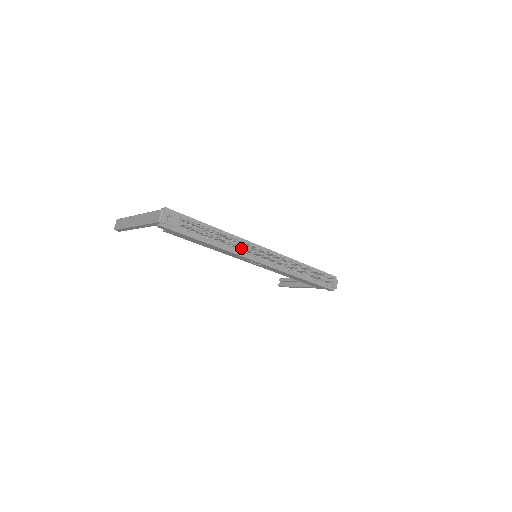
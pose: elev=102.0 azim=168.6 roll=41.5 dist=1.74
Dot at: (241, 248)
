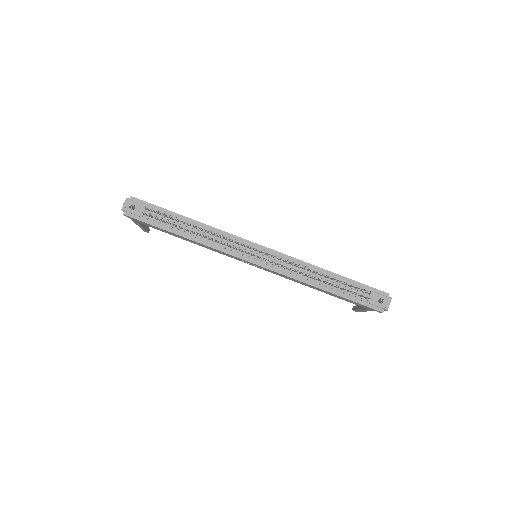
Dot at: occluded
